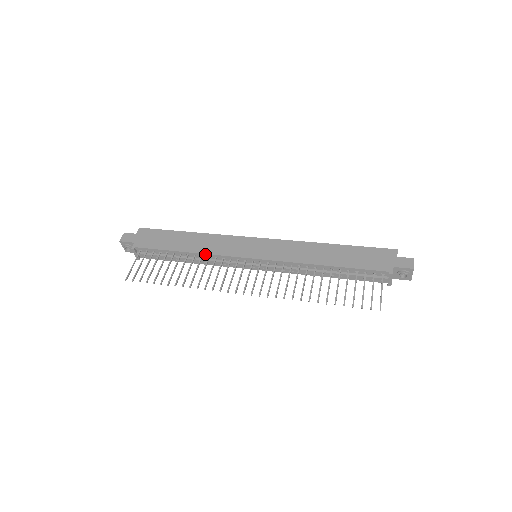
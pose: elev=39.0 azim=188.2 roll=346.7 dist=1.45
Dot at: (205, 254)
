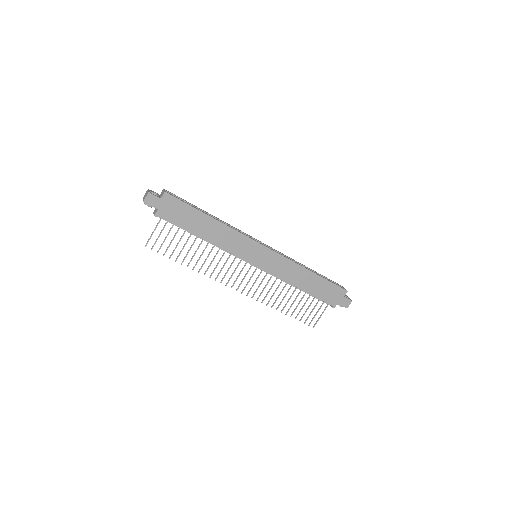
Dot at: occluded
